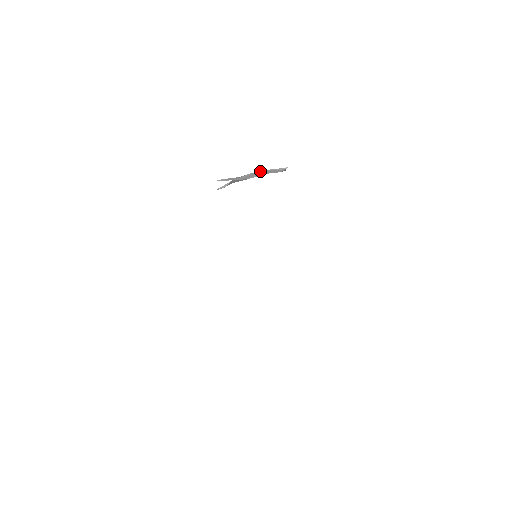
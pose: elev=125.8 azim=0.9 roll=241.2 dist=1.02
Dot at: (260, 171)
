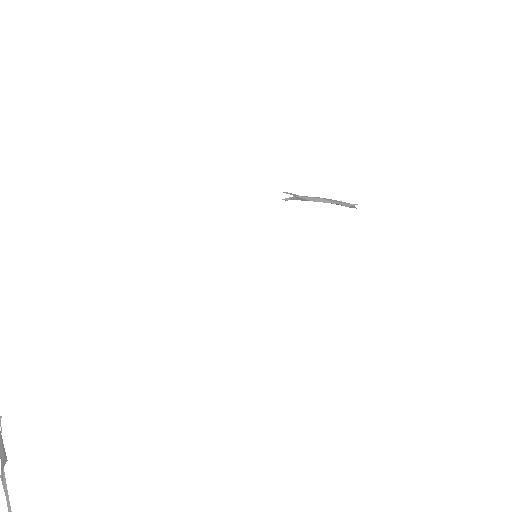
Dot at: occluded
